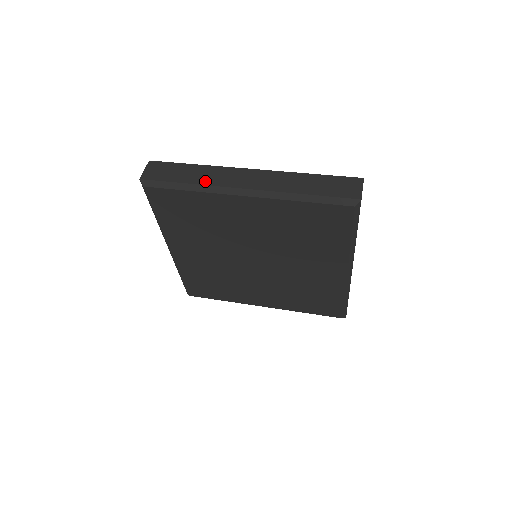
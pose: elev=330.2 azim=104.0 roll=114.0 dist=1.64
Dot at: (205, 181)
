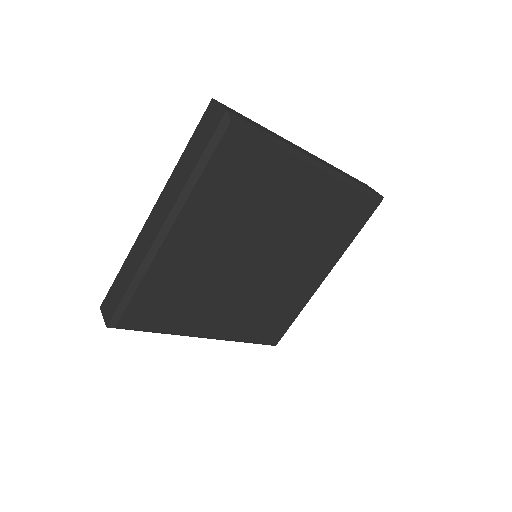
Dot at: (286, 142)
